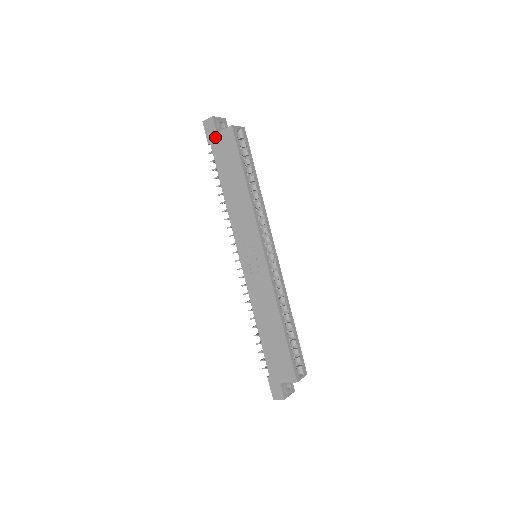
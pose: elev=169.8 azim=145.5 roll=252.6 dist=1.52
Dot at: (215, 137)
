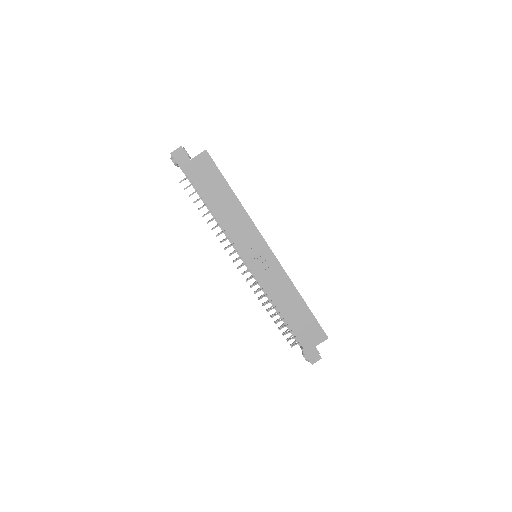
Dot at: (190, 164)
